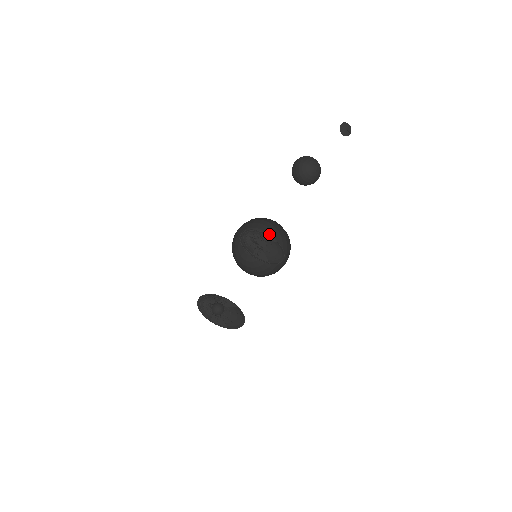
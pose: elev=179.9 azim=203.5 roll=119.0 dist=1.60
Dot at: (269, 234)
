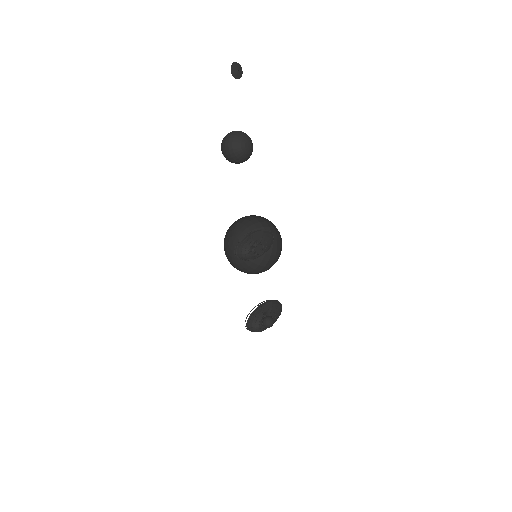
Dot at: (241, 222)
